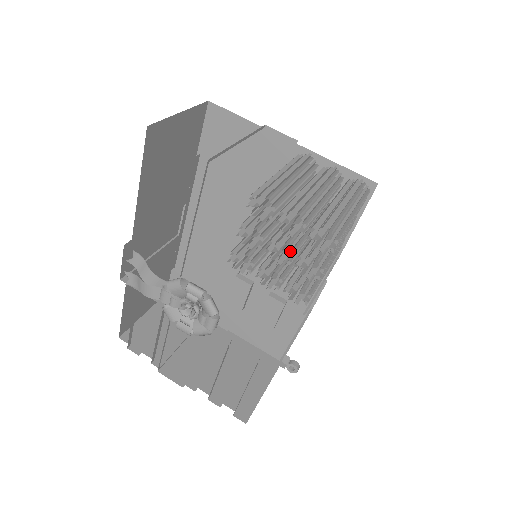
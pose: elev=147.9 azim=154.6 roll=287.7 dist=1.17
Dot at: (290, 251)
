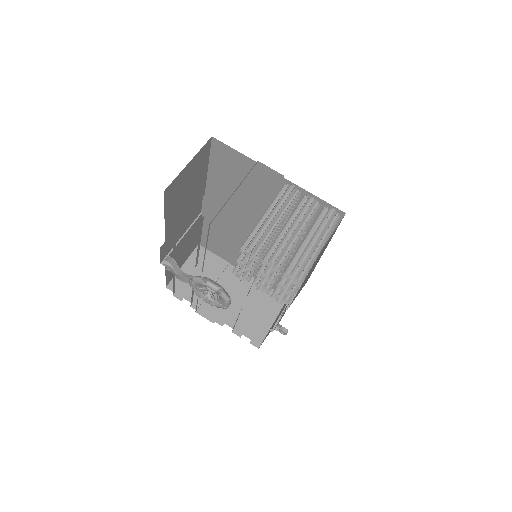
Dot at: occluded
